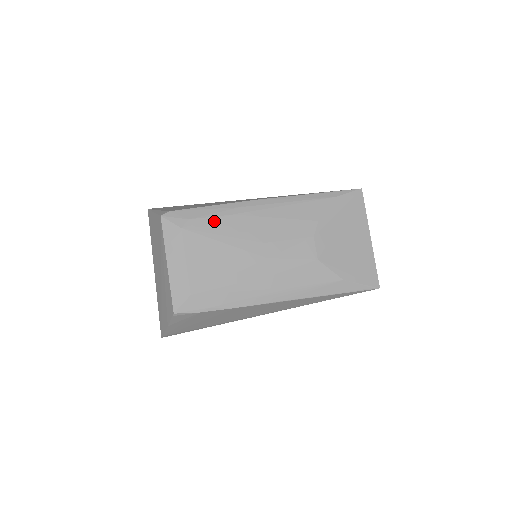
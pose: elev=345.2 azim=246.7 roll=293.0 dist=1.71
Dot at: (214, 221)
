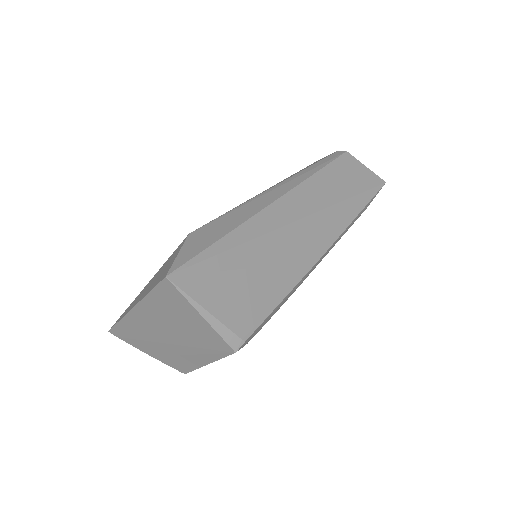
Dot at: occluded
